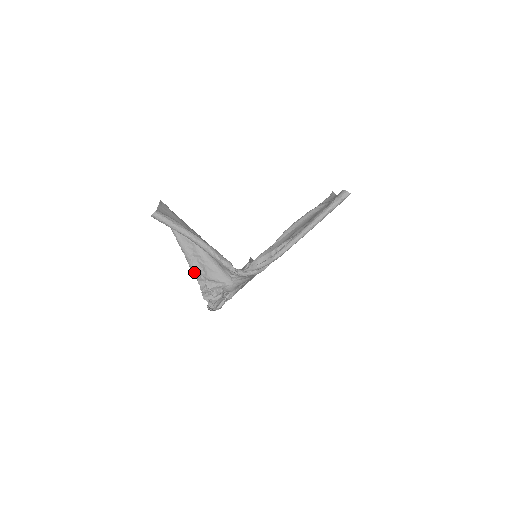
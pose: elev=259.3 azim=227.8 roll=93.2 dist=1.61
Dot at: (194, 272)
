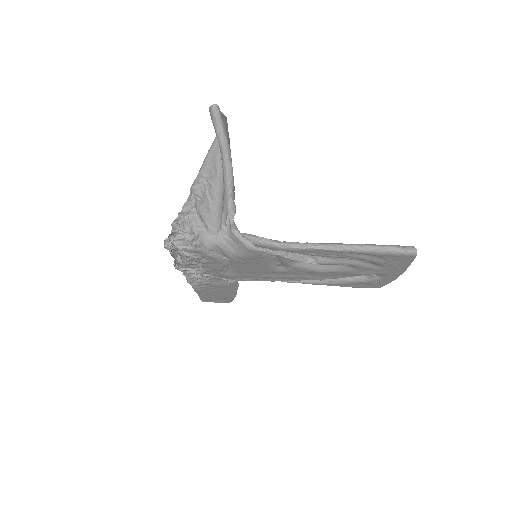
Dot at: (191, 191)
